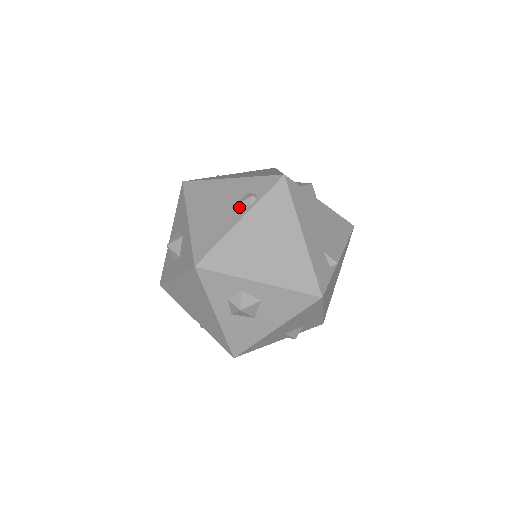
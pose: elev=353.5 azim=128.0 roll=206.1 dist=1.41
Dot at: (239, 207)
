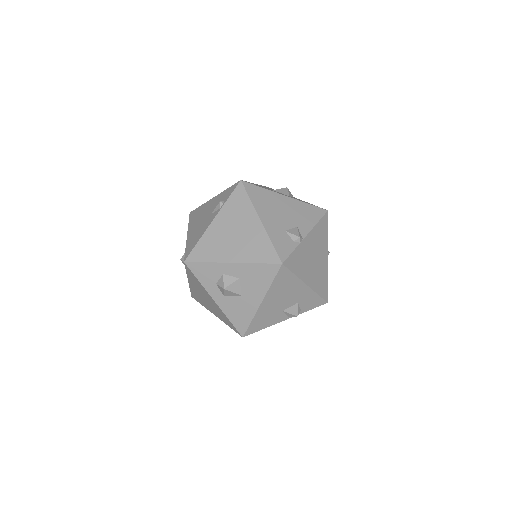
Dot at: (213, 213)
